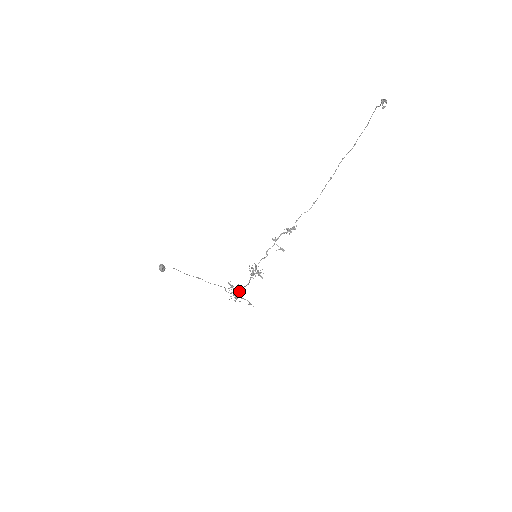
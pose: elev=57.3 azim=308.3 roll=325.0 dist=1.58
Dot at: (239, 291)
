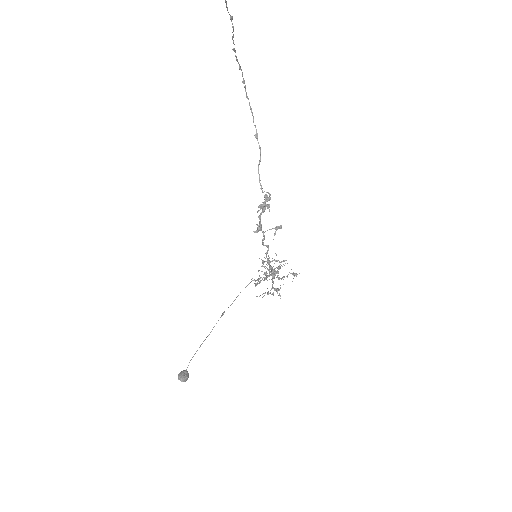
Dot at: occluded
